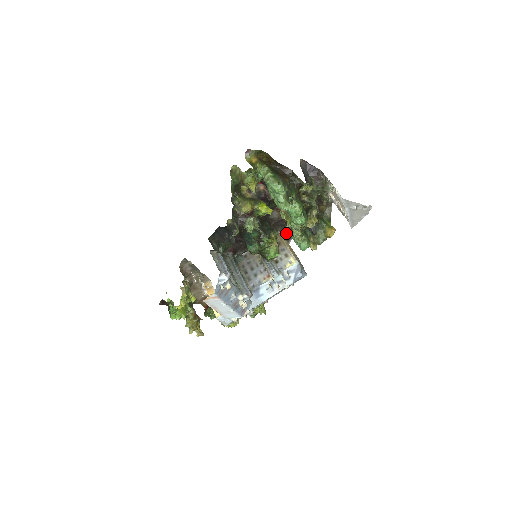
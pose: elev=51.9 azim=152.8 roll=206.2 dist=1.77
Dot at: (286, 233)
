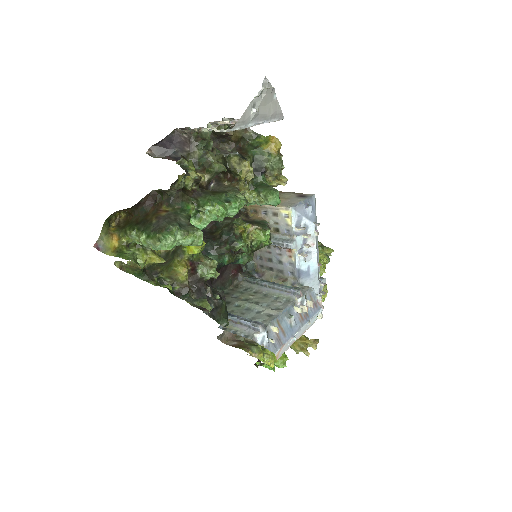
Dot at: occluded
